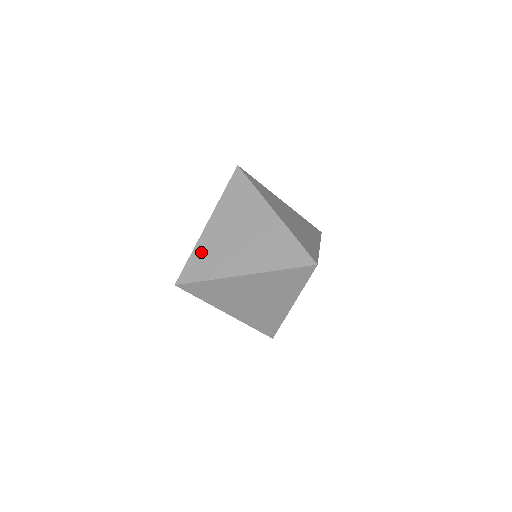
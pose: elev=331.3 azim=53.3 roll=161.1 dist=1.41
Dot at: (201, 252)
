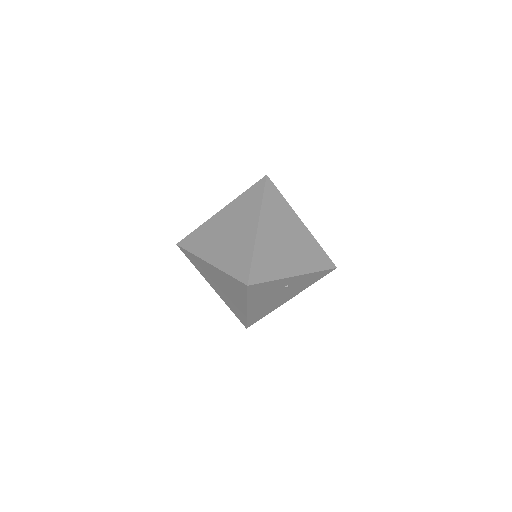
Dot at: (202, 230)
